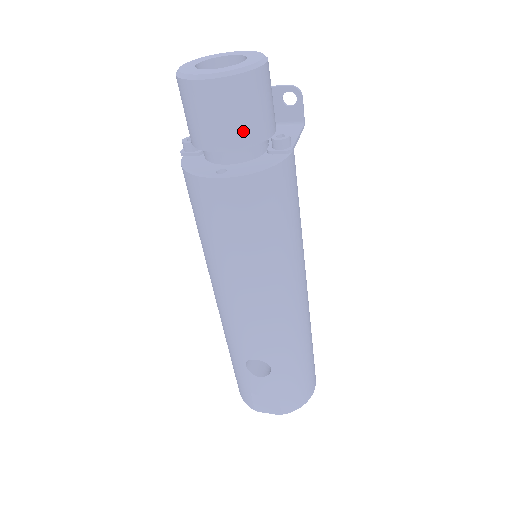
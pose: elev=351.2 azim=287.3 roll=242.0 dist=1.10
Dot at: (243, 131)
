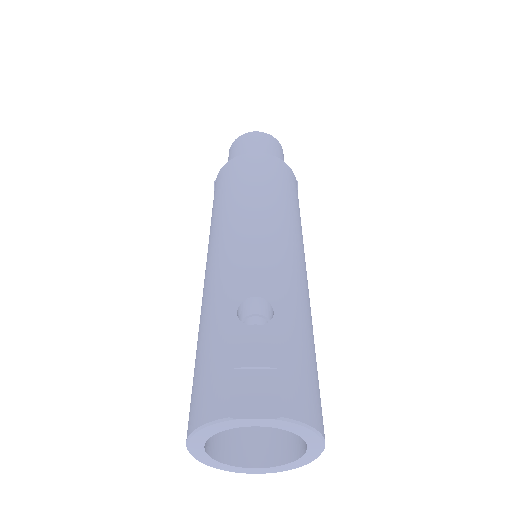
Dot at: (272, 153)
